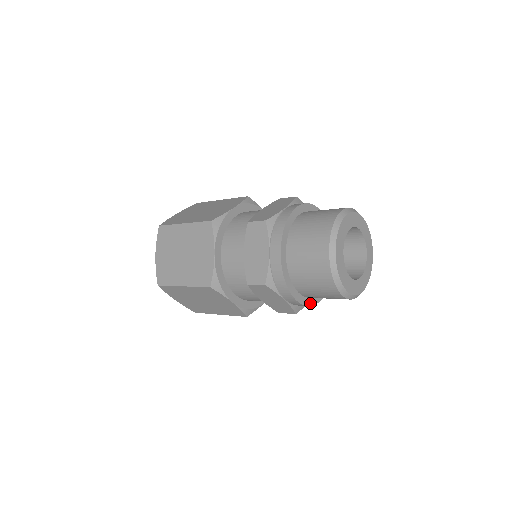
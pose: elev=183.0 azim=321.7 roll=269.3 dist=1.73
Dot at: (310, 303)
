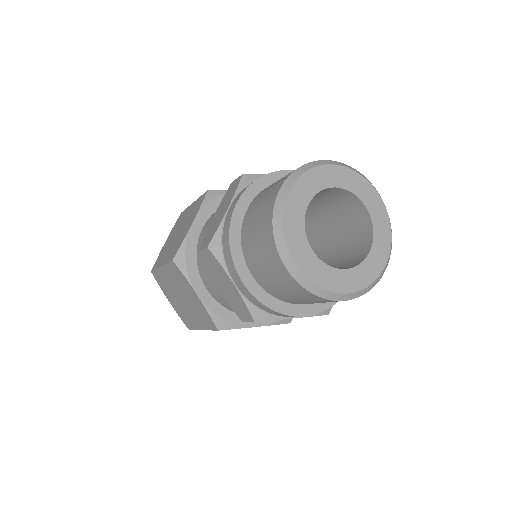
Dot at: occluded
